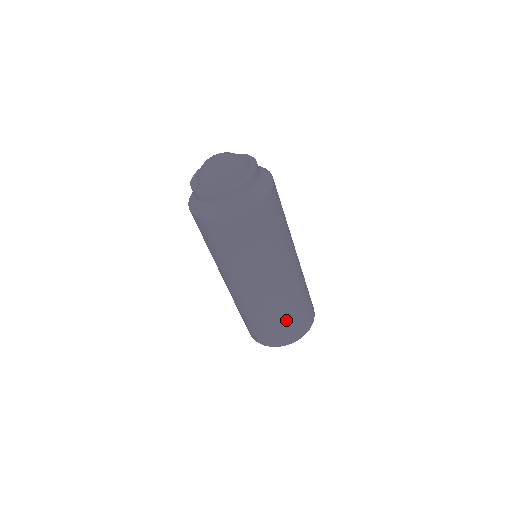
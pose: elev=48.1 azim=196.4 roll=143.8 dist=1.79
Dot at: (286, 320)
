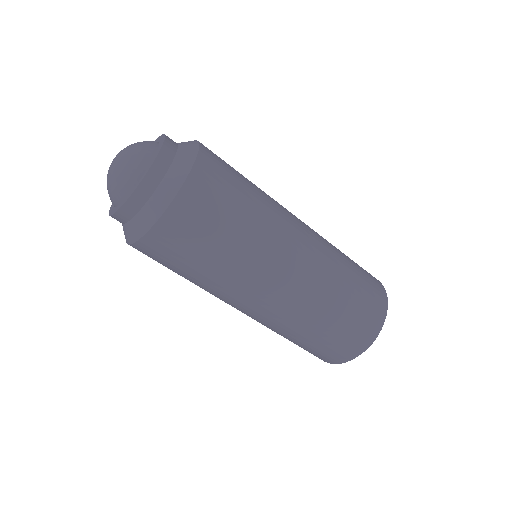
Dot at: (319, 337)
